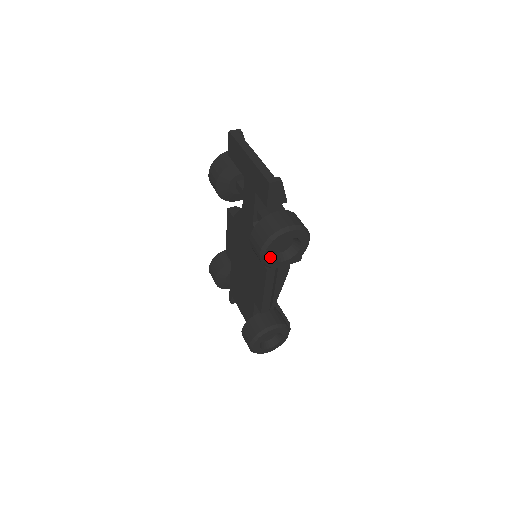
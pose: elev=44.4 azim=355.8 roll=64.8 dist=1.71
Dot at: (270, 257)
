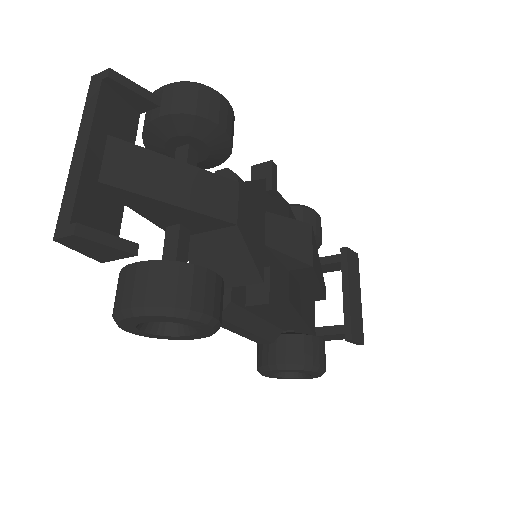
Dot at: (145, 333)
